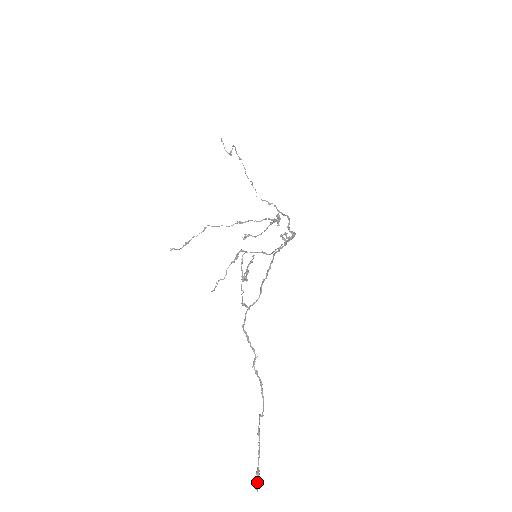
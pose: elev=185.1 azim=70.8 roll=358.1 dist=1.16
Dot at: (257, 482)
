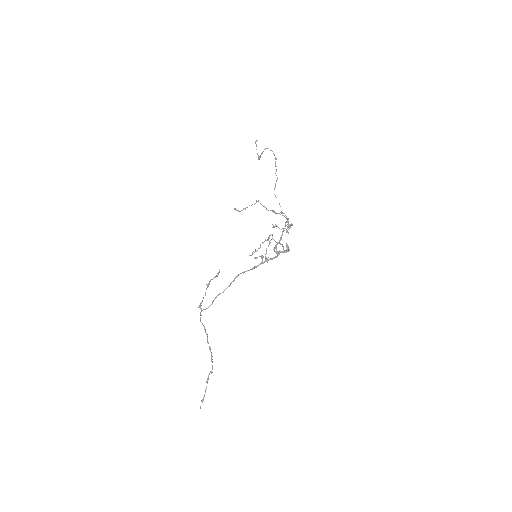
Dot at: occluded
